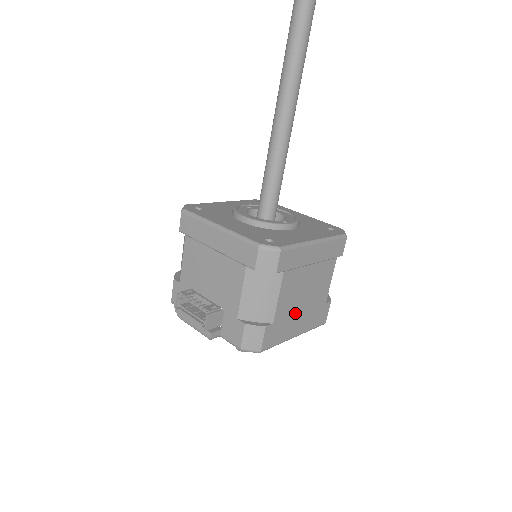
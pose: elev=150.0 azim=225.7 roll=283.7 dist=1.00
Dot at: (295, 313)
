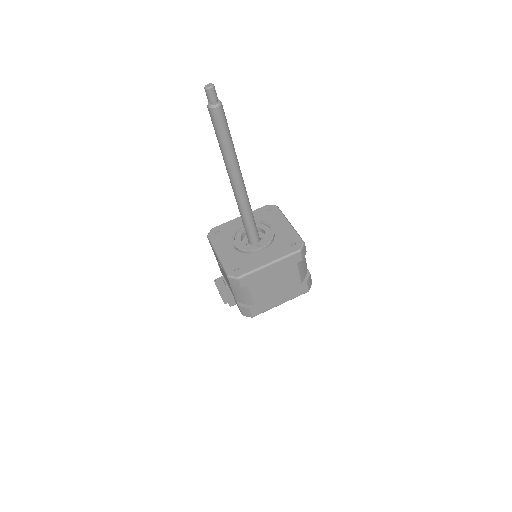
Dot at: (272, 296)
